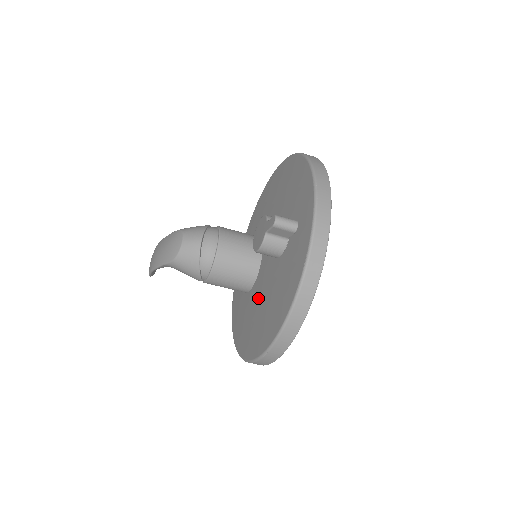
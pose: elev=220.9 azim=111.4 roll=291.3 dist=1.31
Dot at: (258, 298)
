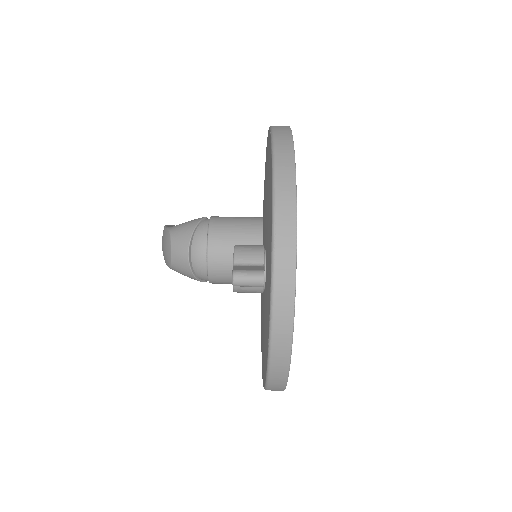
Dot at: occluded
